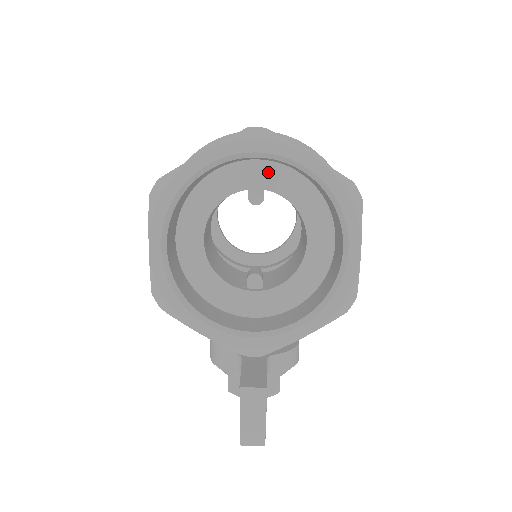
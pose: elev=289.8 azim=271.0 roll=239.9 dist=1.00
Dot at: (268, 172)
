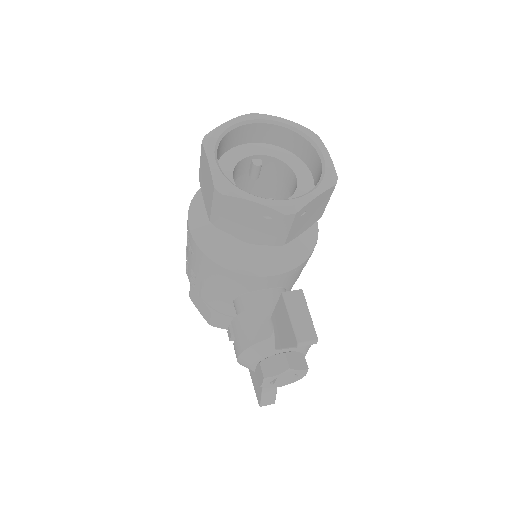
Dot at: (261, 147)
